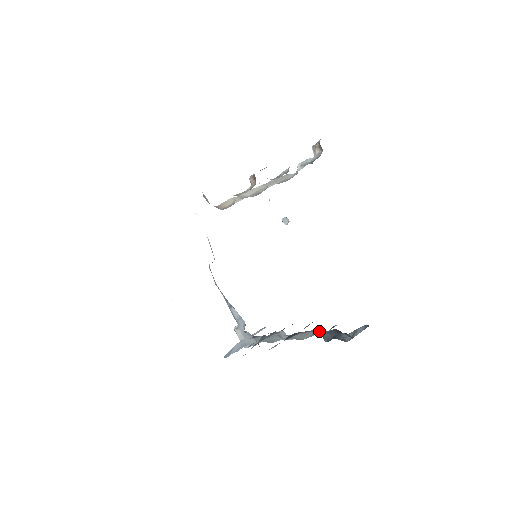
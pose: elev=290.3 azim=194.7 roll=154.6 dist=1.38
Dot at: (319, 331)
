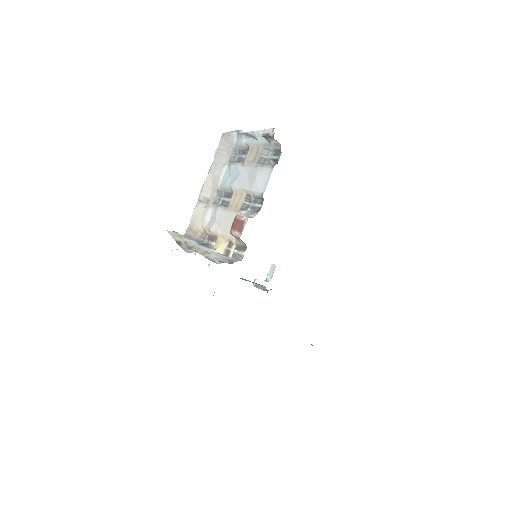
Dot at: occluded
